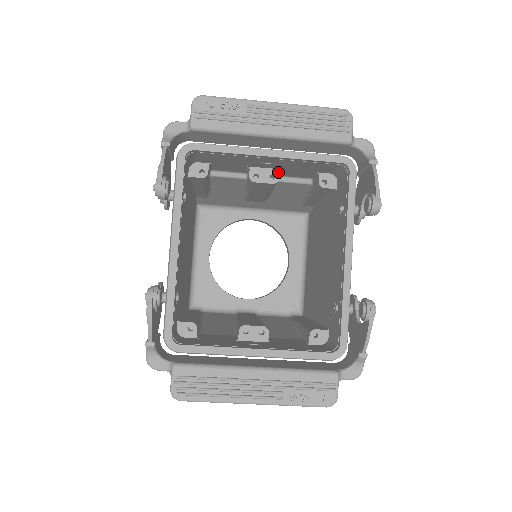
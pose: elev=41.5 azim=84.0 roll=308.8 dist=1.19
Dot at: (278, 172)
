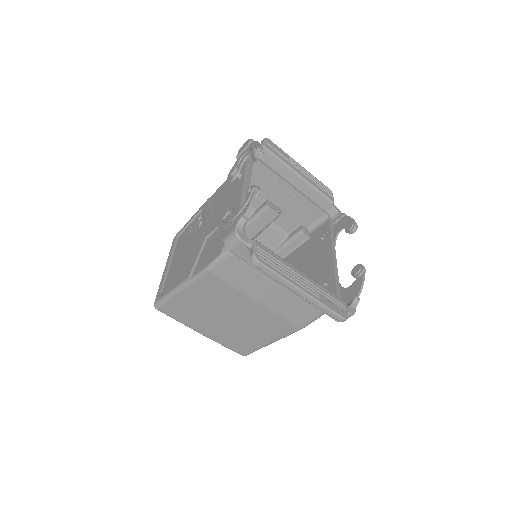
Dot at: (281, 211)
